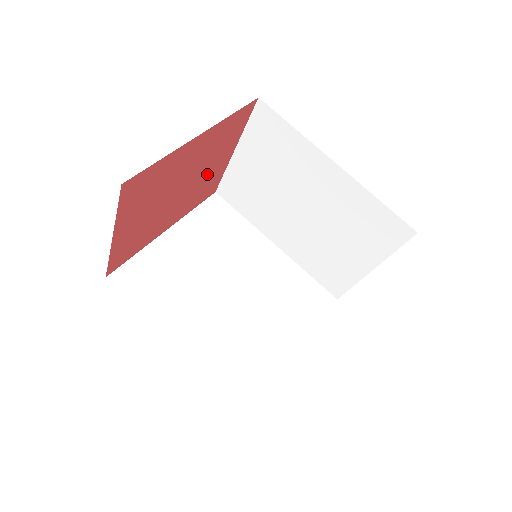
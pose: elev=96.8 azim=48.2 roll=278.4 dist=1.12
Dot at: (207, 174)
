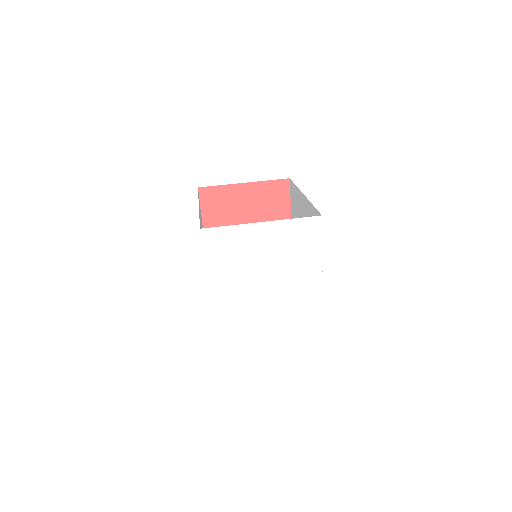
Dot at: occluded
